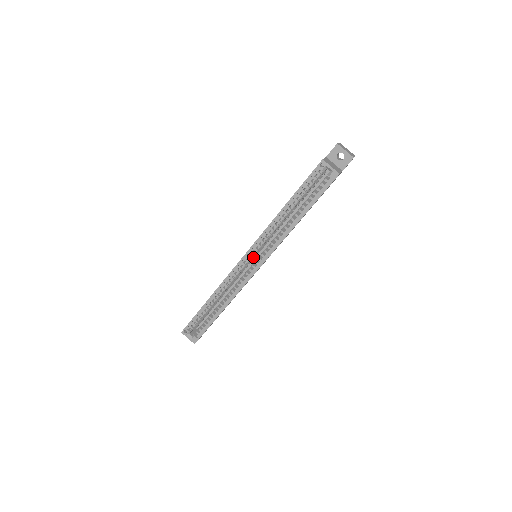
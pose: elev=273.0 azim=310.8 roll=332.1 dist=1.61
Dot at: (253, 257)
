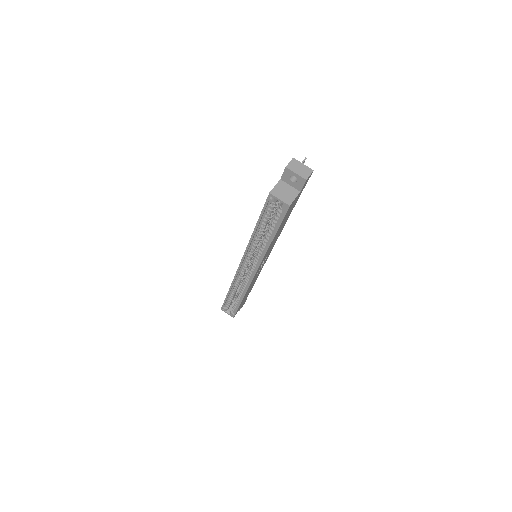
Dot at: occluded
